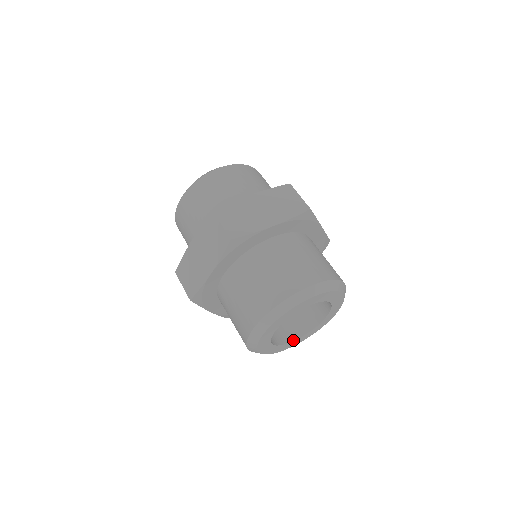
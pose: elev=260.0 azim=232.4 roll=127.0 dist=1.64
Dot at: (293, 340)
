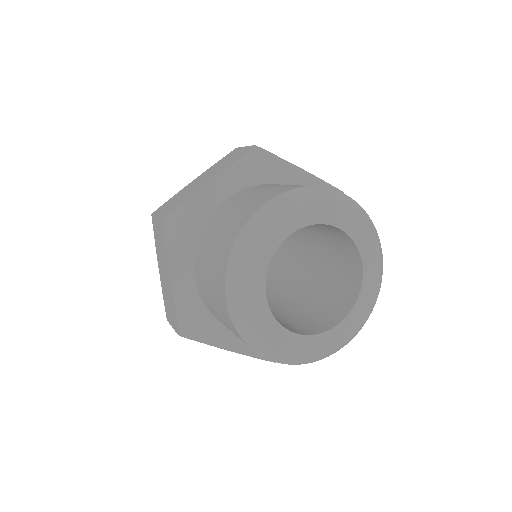
Dot at: (338, 323)
